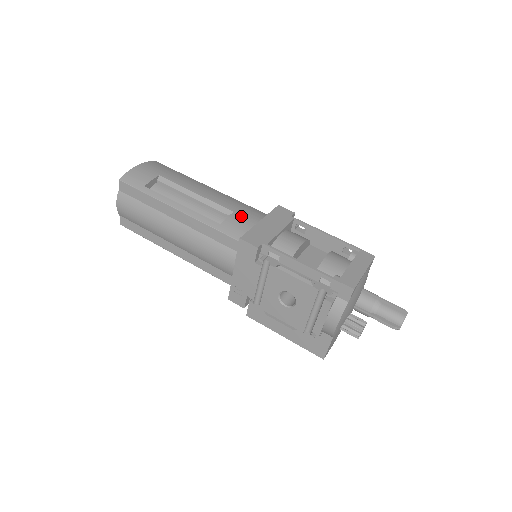
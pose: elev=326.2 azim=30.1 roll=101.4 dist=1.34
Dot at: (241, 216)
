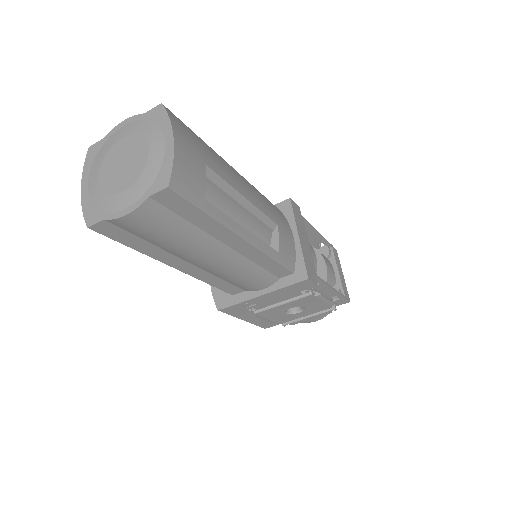
Dot at: (283, 231)
